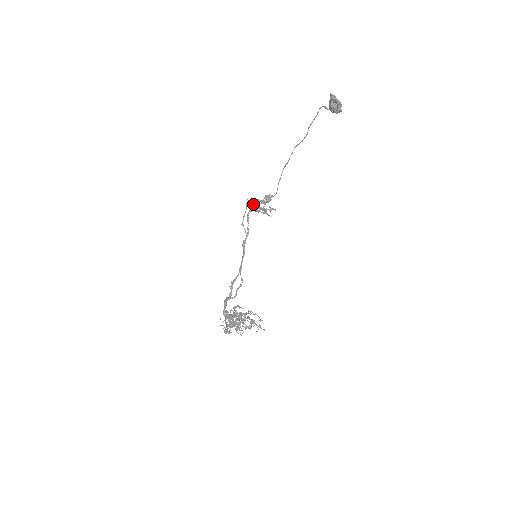
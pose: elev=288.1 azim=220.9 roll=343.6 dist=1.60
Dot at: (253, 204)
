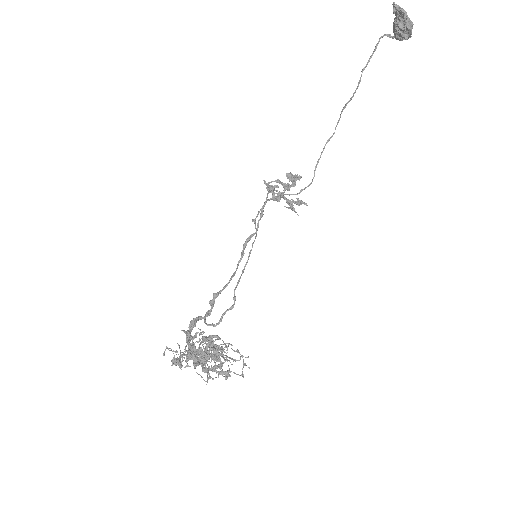
Dot at: (273, 191)
